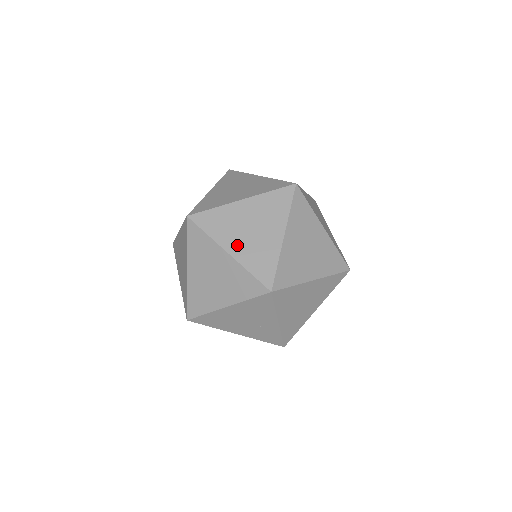
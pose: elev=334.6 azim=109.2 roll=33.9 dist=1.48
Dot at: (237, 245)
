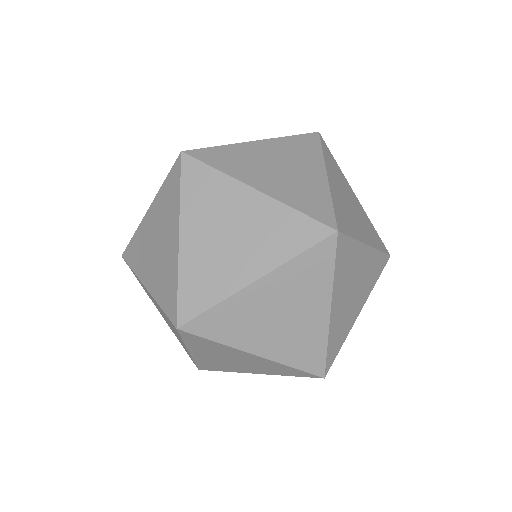
Dot at: (267, 182)
